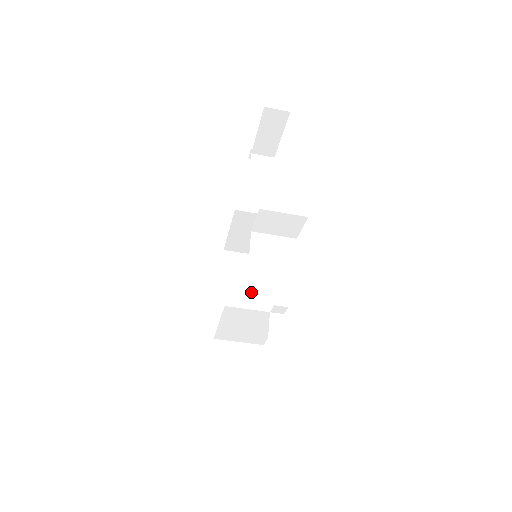
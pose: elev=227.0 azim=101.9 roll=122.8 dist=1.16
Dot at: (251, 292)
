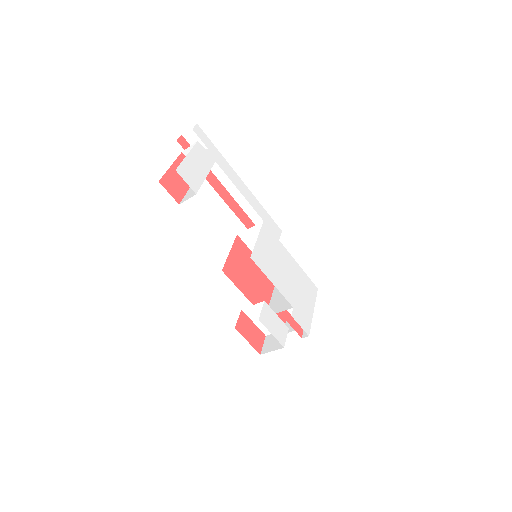
Dot at: occluded
